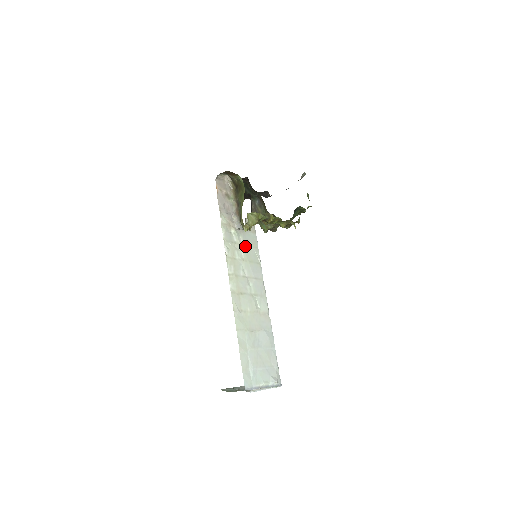
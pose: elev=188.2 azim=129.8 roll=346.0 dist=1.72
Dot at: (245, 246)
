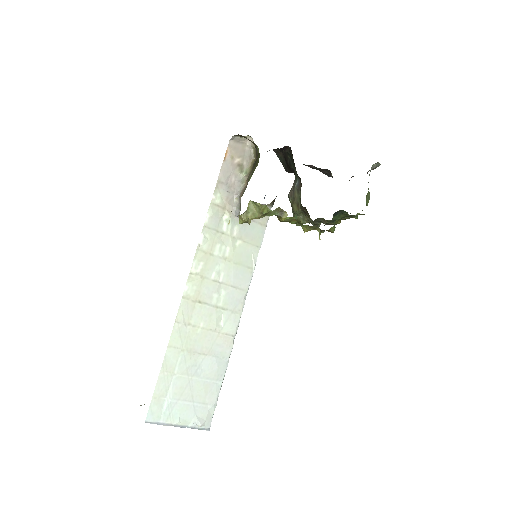
Dot at: (238, 241)
